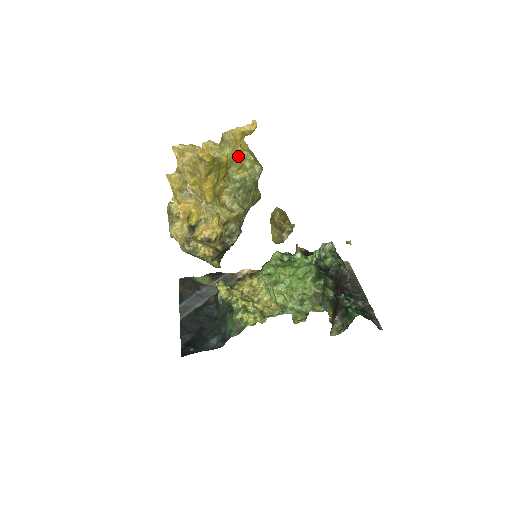
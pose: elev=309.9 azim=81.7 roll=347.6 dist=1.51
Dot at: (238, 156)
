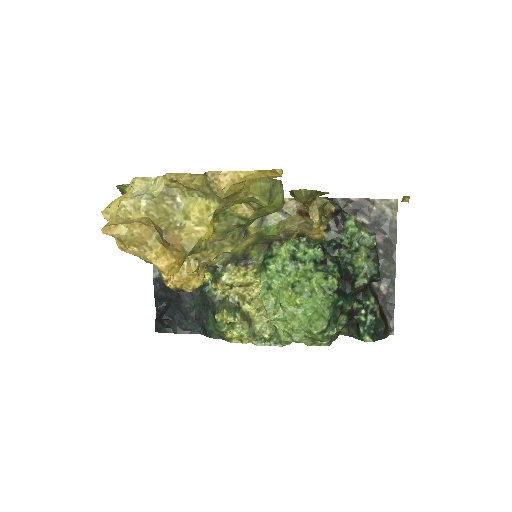
Dot at: (237, 199)
